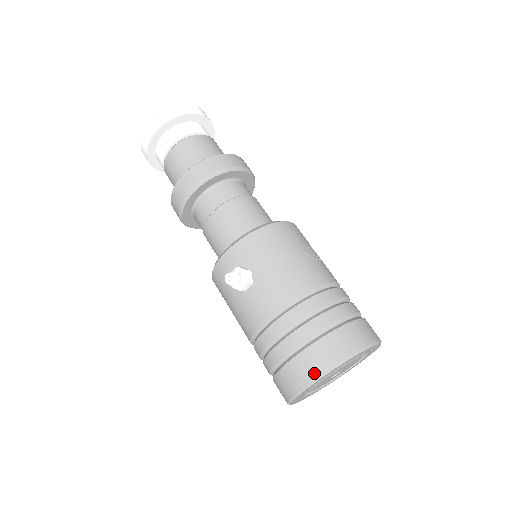
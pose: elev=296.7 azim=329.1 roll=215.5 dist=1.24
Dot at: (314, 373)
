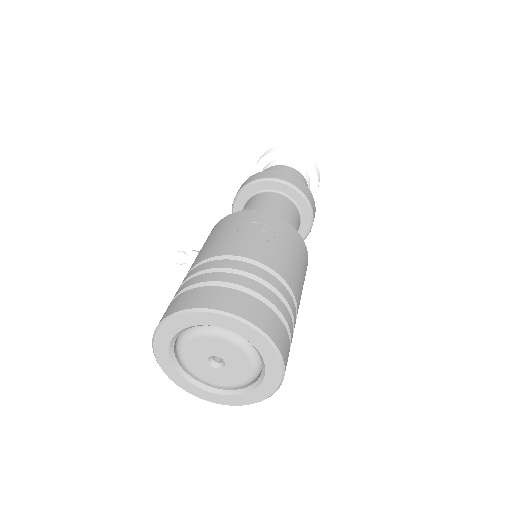
Dot at: occluded
